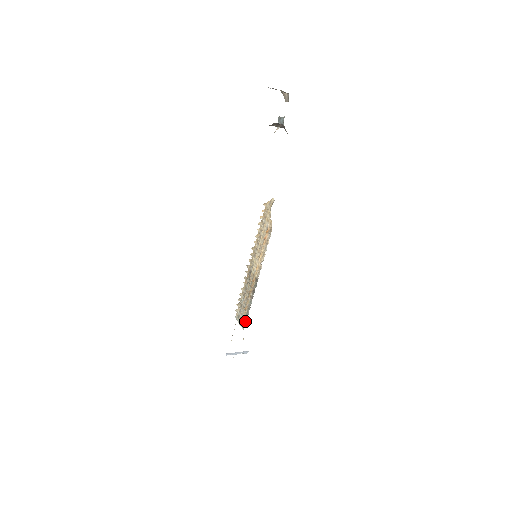
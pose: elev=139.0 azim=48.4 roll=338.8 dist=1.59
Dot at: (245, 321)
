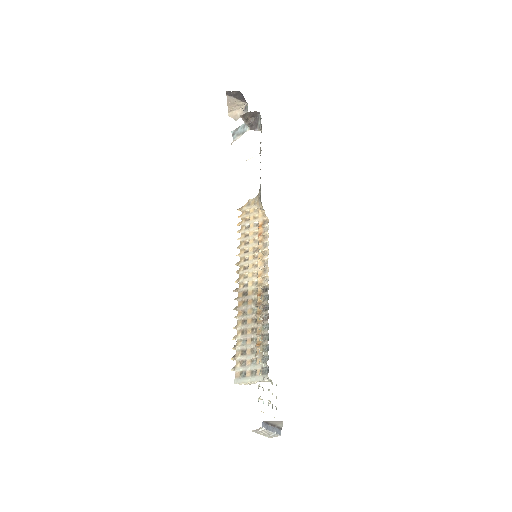
Dot at: (267, 360)
